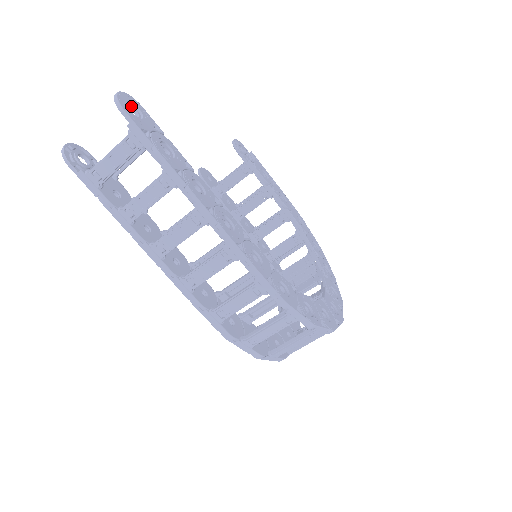
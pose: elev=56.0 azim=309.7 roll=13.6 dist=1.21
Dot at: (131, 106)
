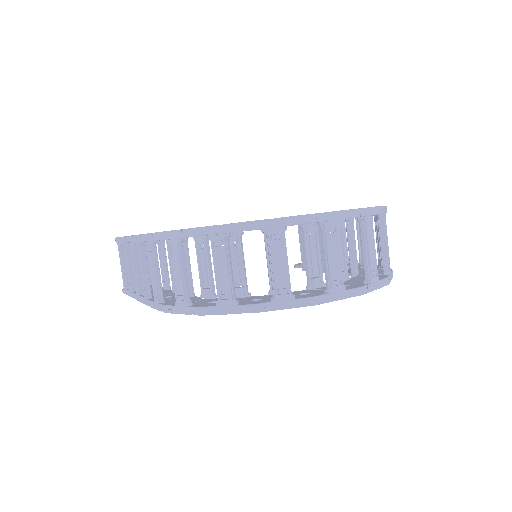
Dot at: occluded
